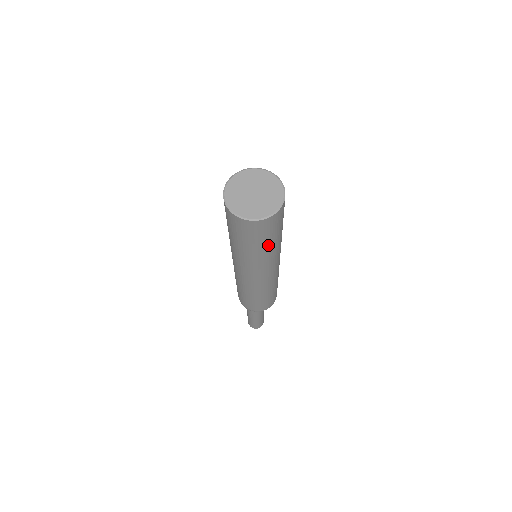
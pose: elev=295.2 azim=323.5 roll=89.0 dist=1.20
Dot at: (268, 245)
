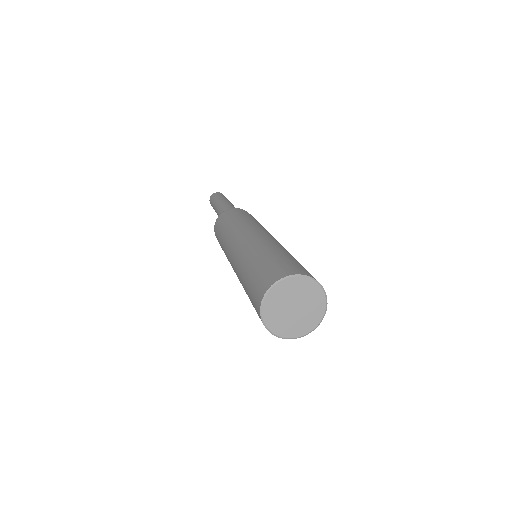
Dot at: occluded
